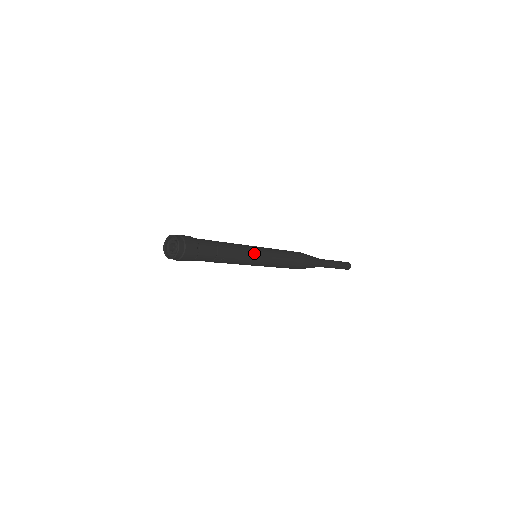
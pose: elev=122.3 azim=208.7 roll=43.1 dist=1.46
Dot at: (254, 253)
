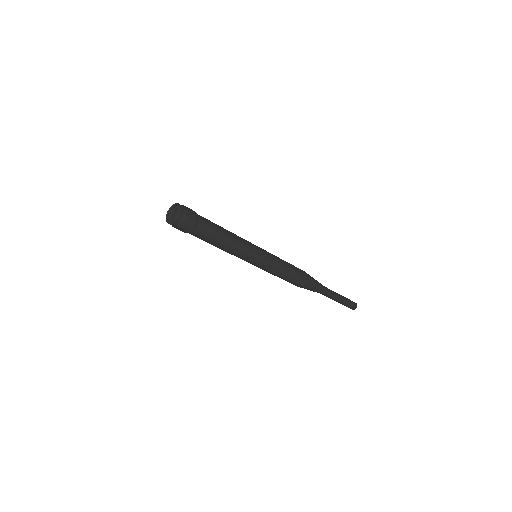
Dot at: (248, 258)
